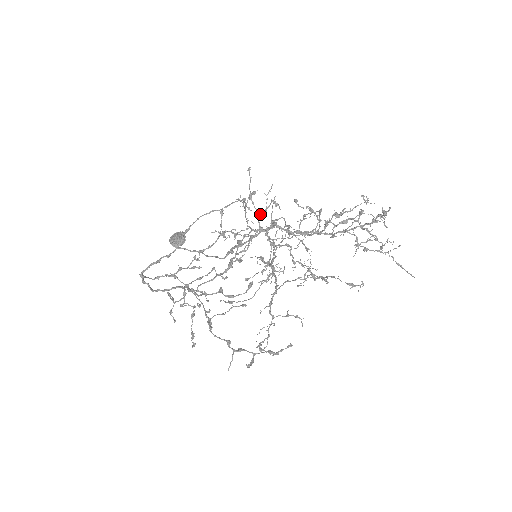
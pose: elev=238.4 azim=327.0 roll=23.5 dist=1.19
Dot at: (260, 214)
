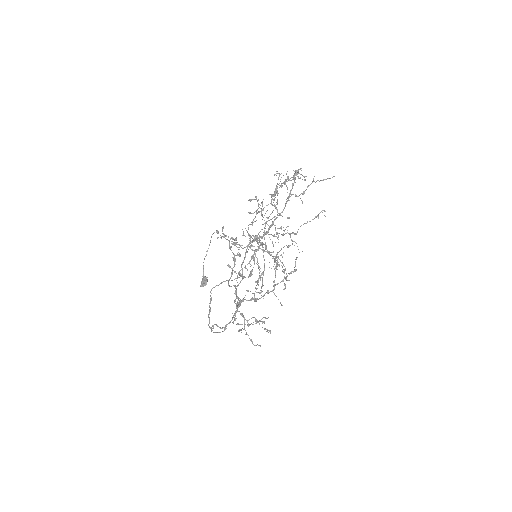
Dot at: occluded
